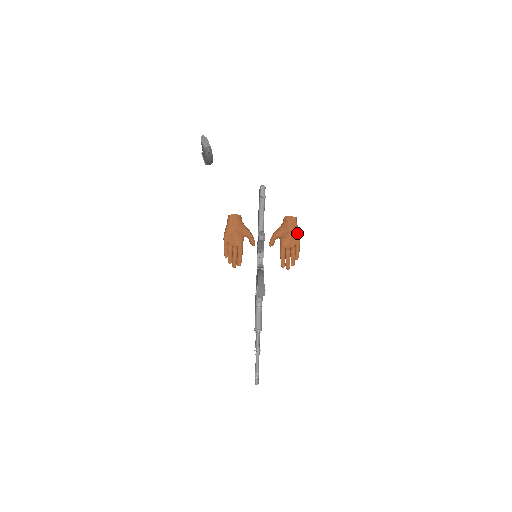
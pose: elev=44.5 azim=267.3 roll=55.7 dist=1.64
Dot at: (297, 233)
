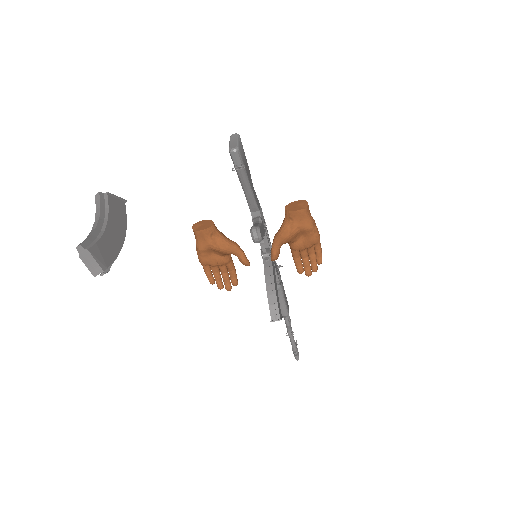
Dot at: (312, 230)
